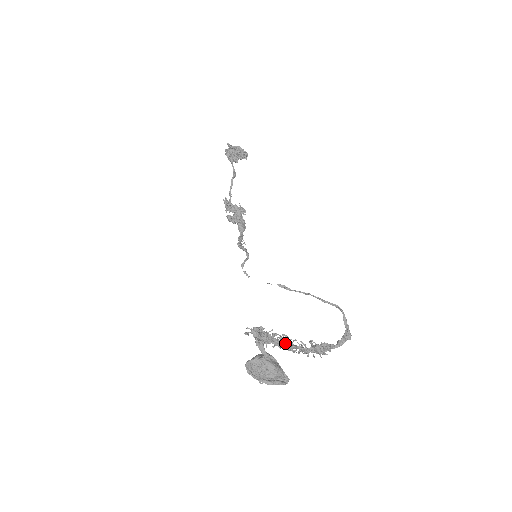
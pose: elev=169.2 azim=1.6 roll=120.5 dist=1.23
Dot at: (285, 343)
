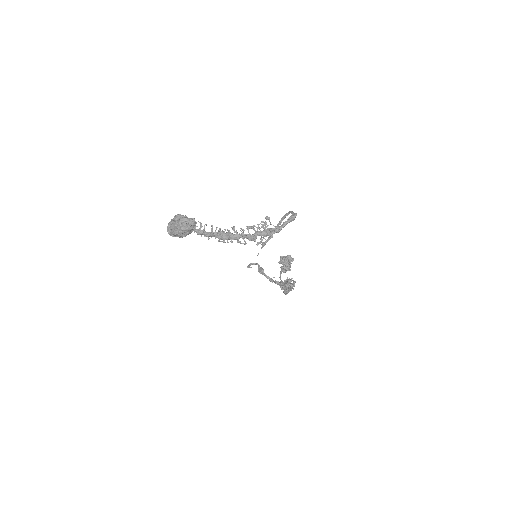
Dot at: (222, 232)
